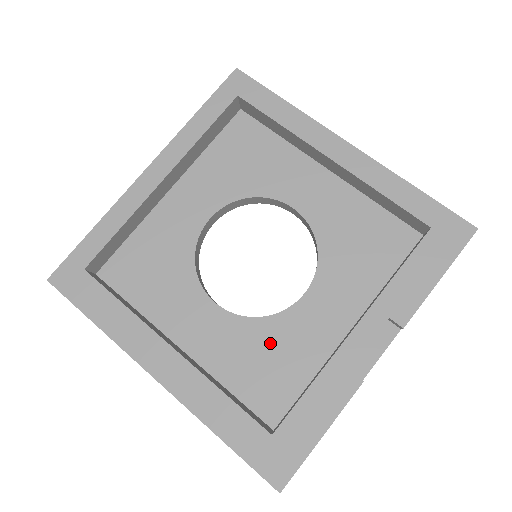
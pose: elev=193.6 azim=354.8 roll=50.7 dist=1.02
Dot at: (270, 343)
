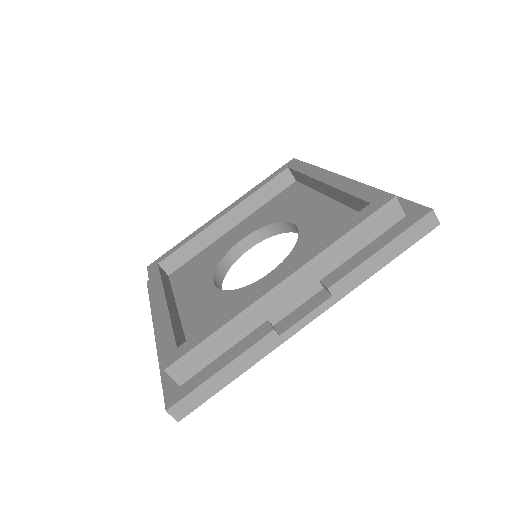
Dot at: (229, 305)
